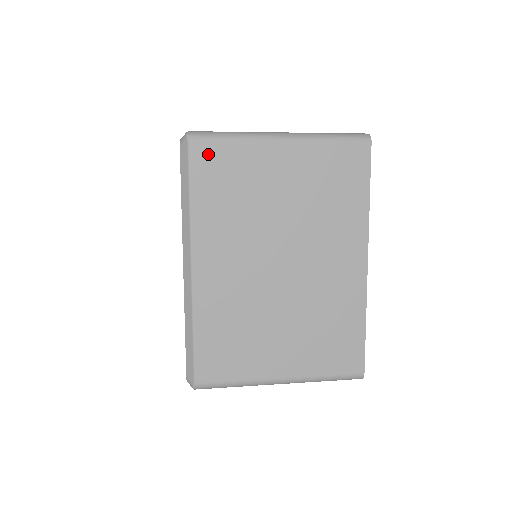
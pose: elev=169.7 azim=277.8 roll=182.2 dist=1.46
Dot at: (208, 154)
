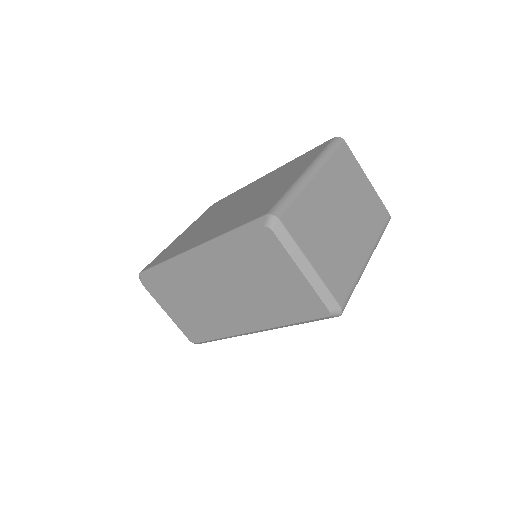
Dot at: occluded
